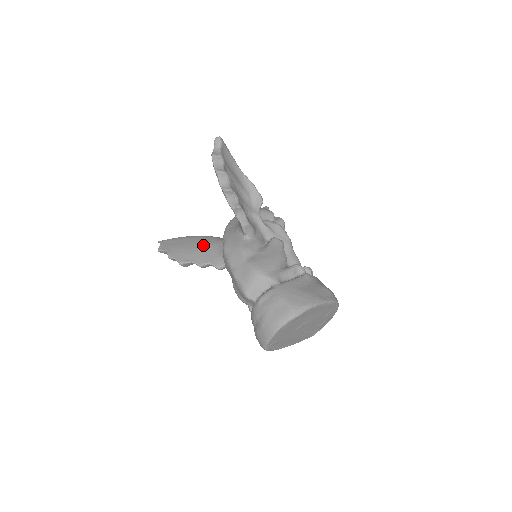
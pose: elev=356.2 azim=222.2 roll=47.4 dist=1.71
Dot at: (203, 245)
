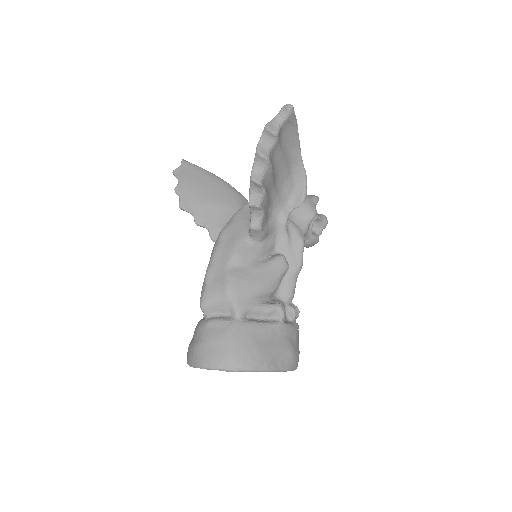
Dot at: (217, 200)
